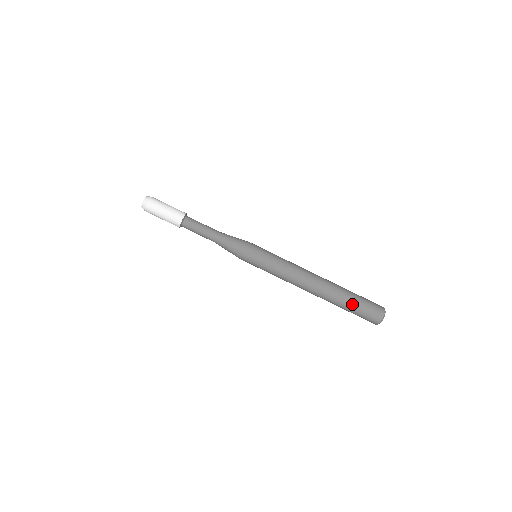
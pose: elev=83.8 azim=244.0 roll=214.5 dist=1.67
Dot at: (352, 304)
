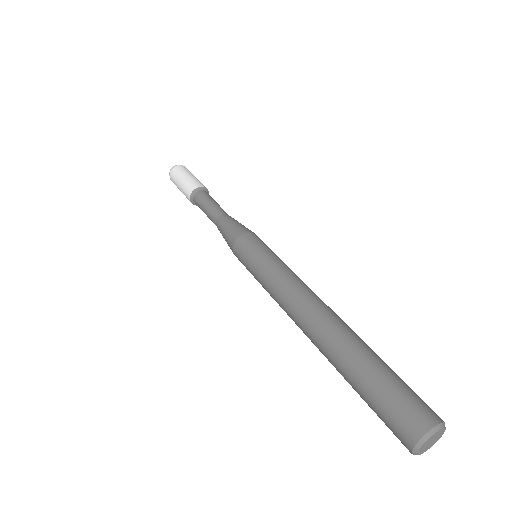
Dot at: (379, 367)
